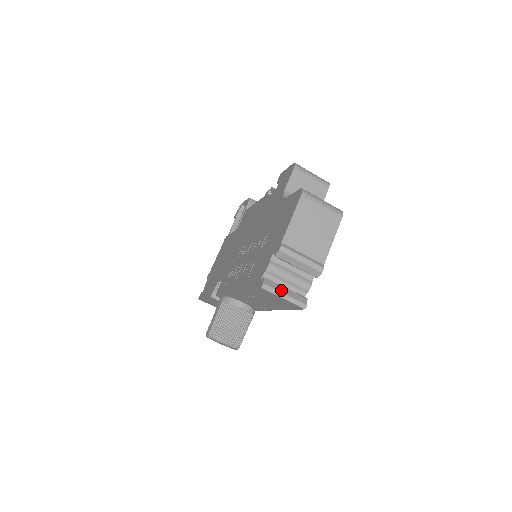
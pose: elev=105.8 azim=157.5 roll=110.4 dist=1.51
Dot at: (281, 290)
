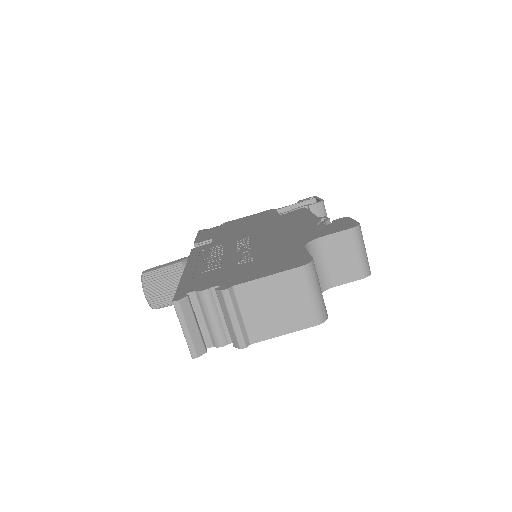
Dot at: (189, 322)
